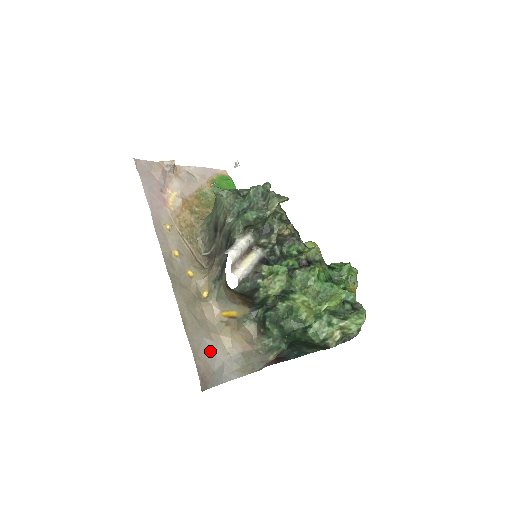
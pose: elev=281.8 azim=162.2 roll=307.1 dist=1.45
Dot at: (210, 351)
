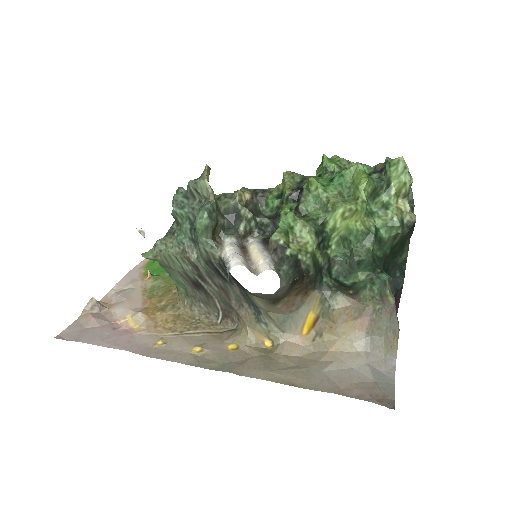
Dot at: (344, 372)
